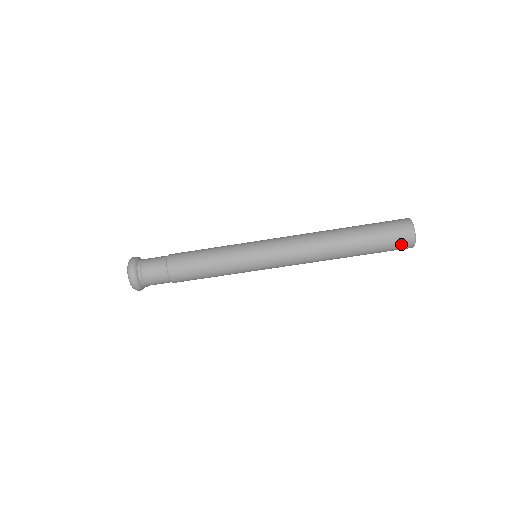
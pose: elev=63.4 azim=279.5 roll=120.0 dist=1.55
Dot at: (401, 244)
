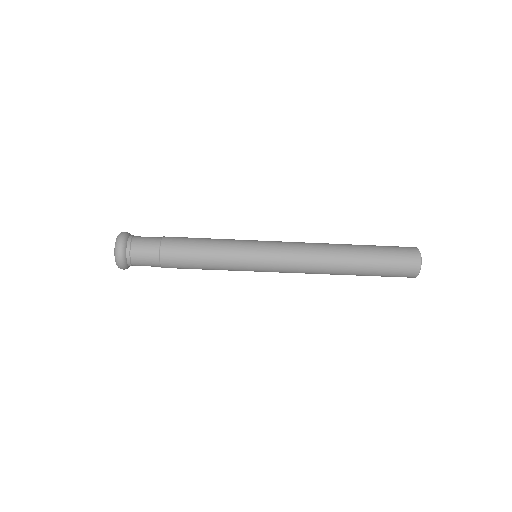
Dot at: (407, 265)
